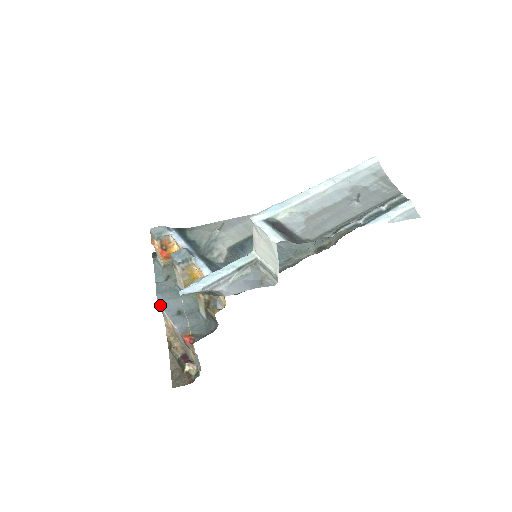
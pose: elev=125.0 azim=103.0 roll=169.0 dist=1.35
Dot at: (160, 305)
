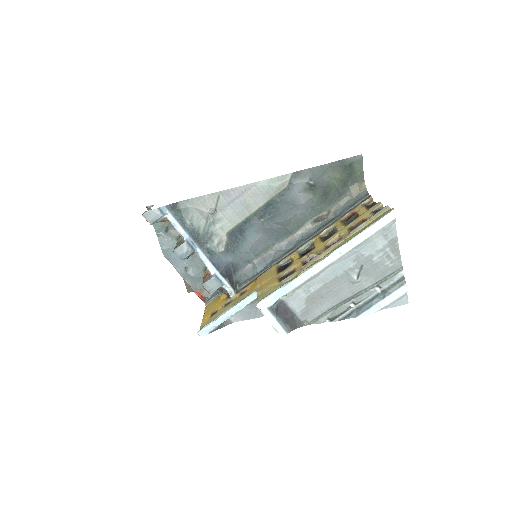
Dot at: (167, 259)
